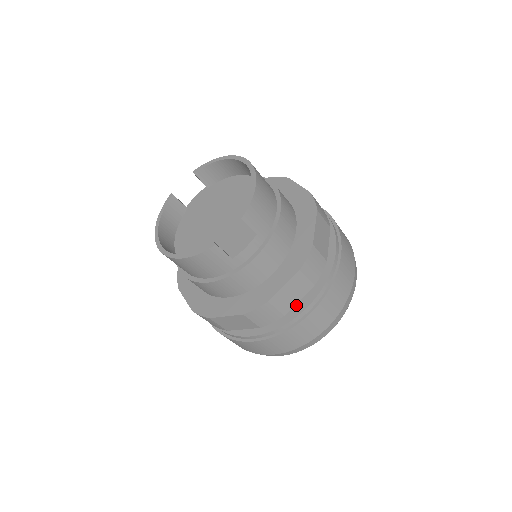
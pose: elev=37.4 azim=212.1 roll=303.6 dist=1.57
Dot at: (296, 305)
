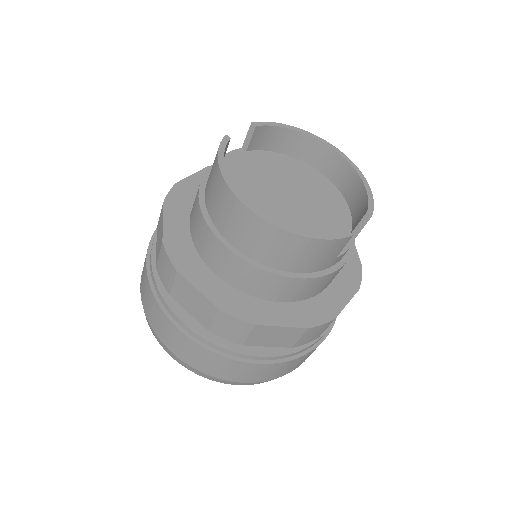
Dot at: occluded
